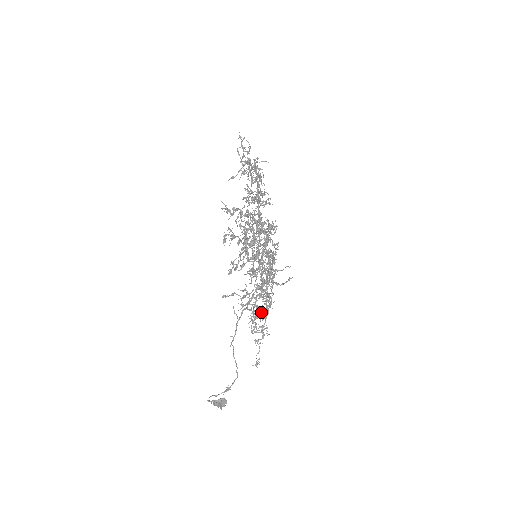
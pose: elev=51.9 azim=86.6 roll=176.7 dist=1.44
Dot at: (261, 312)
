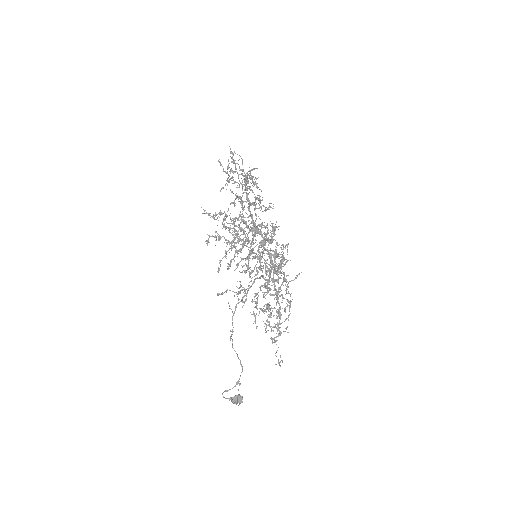
Dot at: occluded
